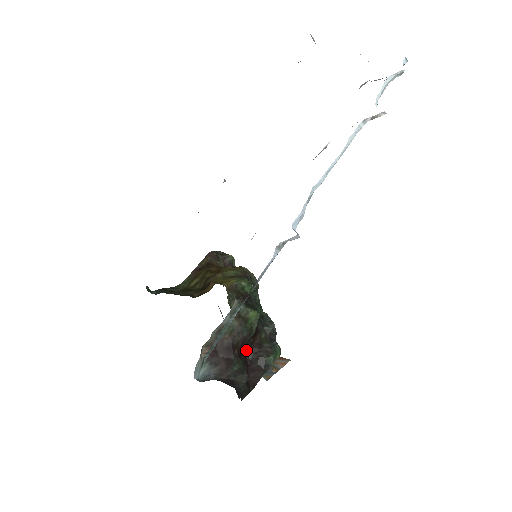
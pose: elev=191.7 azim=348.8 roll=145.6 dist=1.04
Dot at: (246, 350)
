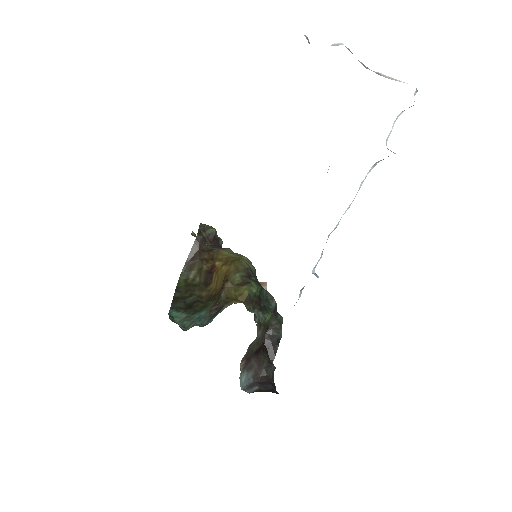
Dot at: occluded
